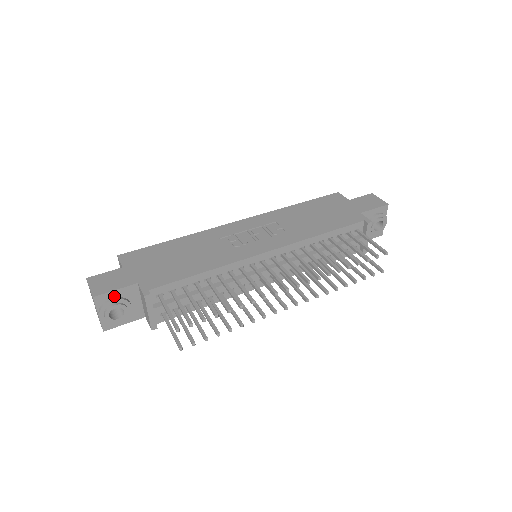
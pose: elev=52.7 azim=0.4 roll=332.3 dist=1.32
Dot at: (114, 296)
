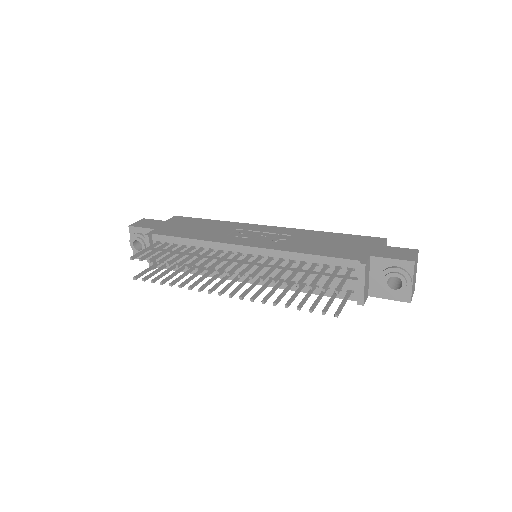
Dot at: (141, 232)
